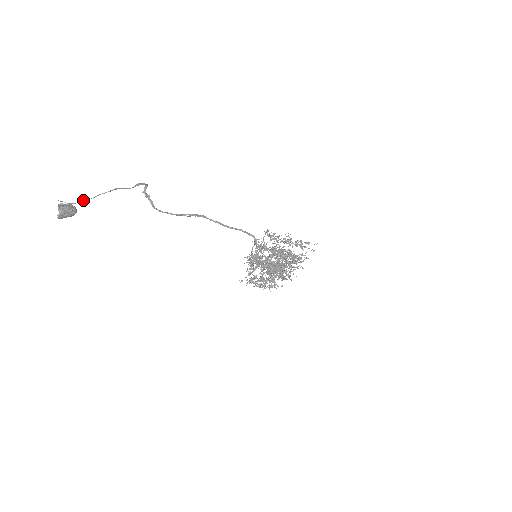
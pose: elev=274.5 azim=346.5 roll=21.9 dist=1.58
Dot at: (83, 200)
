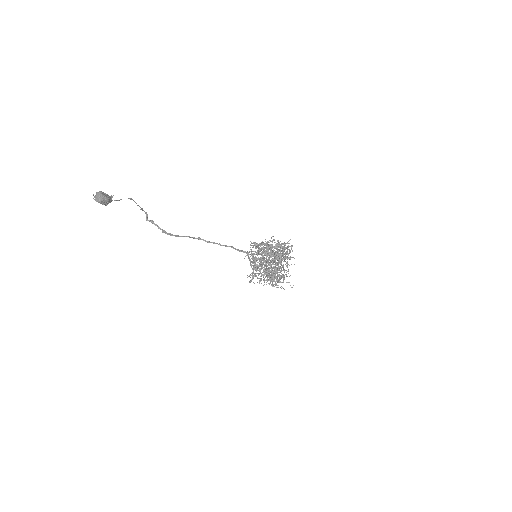
Dot at: (111, 198)
